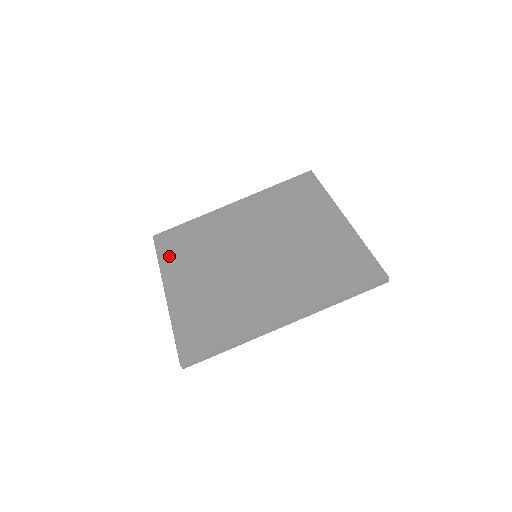
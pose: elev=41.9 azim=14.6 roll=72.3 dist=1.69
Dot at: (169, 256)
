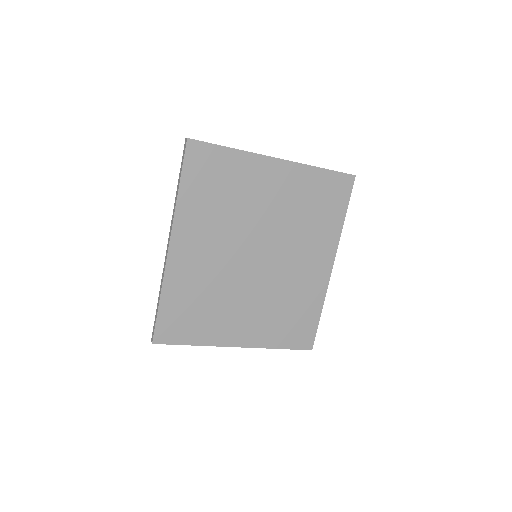
Dot at: (197, 334)
